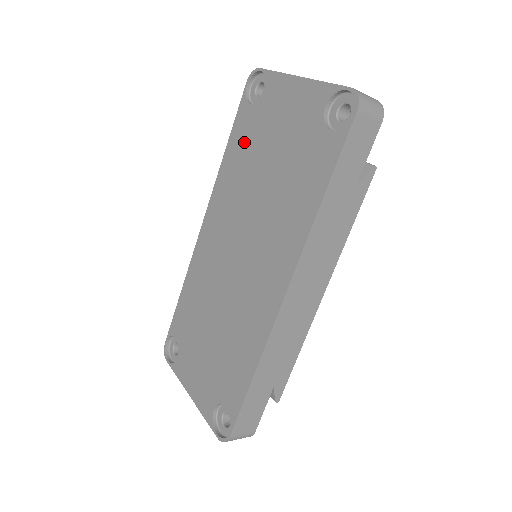
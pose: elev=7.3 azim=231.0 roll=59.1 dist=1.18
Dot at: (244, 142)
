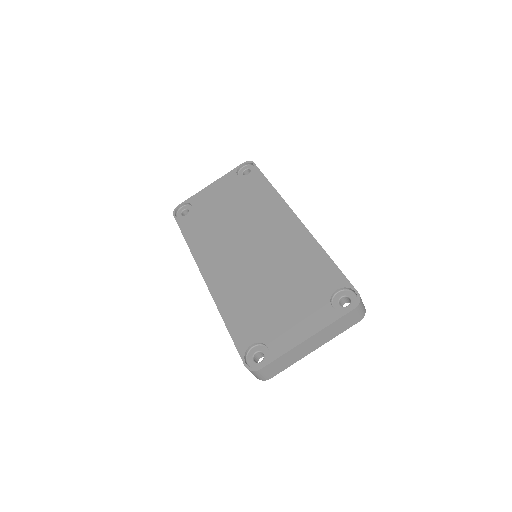
Dot at: (198, 225)
